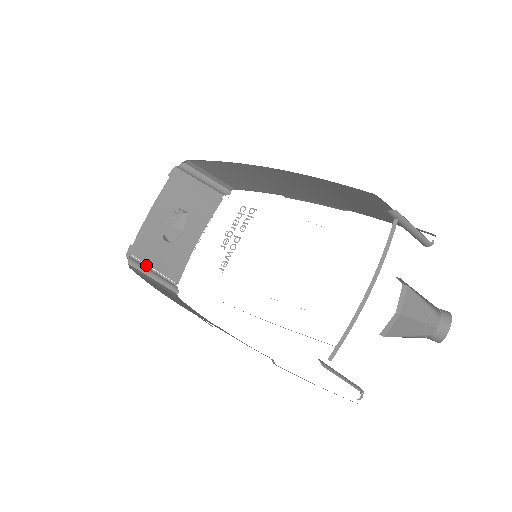
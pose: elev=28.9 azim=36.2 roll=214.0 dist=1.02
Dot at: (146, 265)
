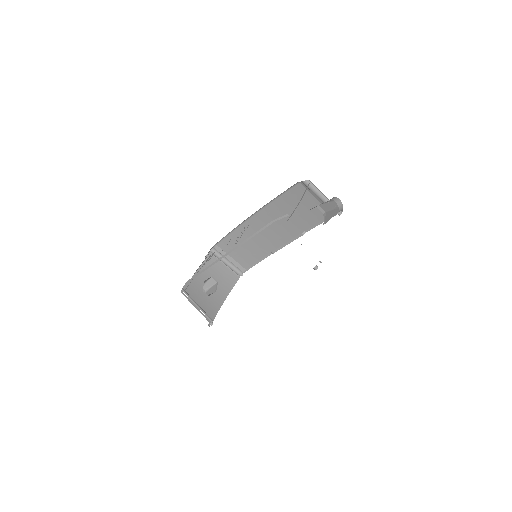
Dot at: (192, 302)
